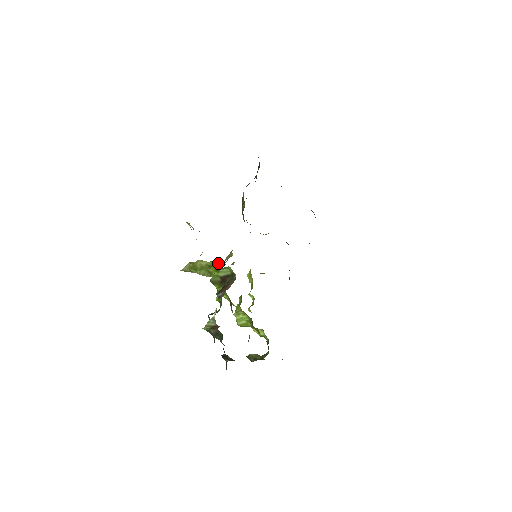
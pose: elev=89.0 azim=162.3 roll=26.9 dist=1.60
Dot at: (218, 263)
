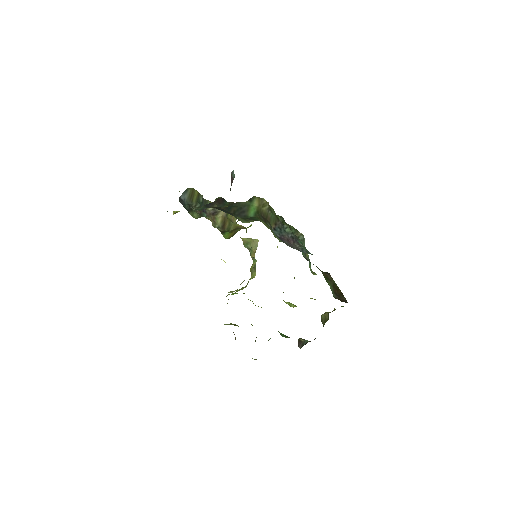
Dot at: (234, 293)
